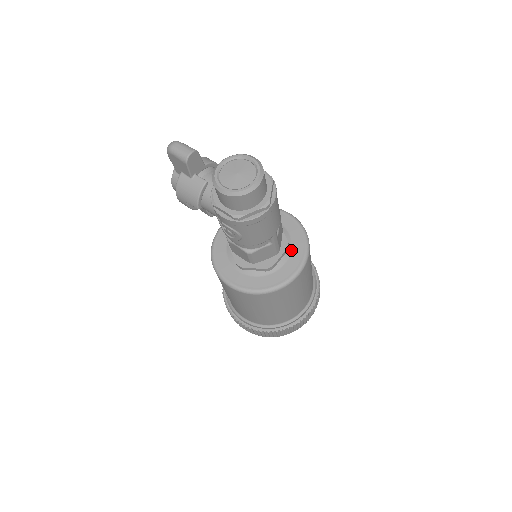
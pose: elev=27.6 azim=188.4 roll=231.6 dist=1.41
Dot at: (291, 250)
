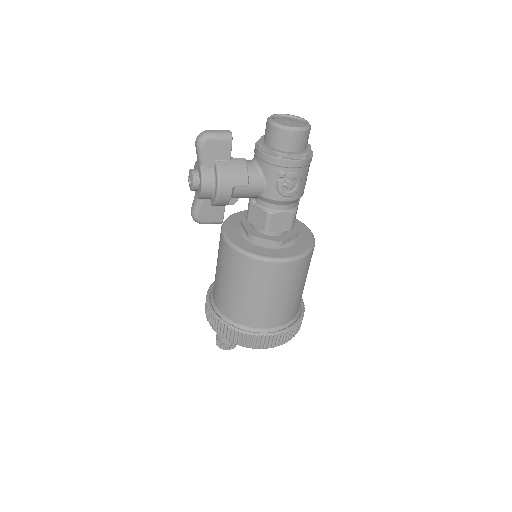
Dot at: occluded
